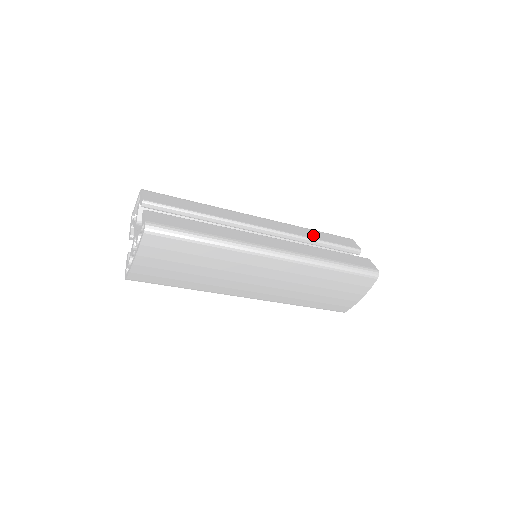
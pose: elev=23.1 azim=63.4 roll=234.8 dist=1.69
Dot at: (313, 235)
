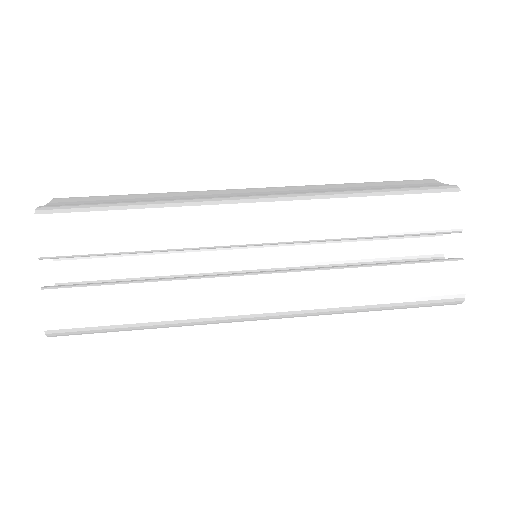
Dot at: (363, 223)
